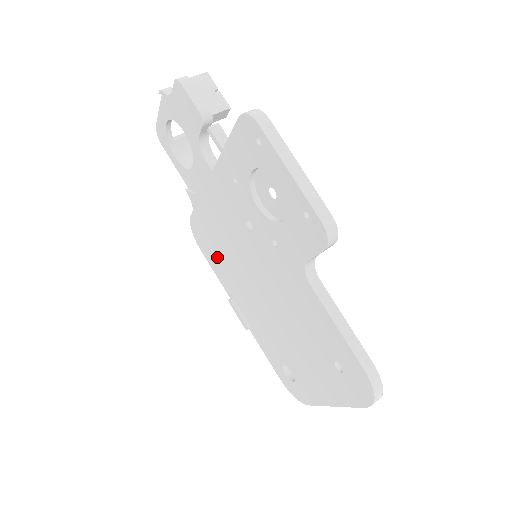
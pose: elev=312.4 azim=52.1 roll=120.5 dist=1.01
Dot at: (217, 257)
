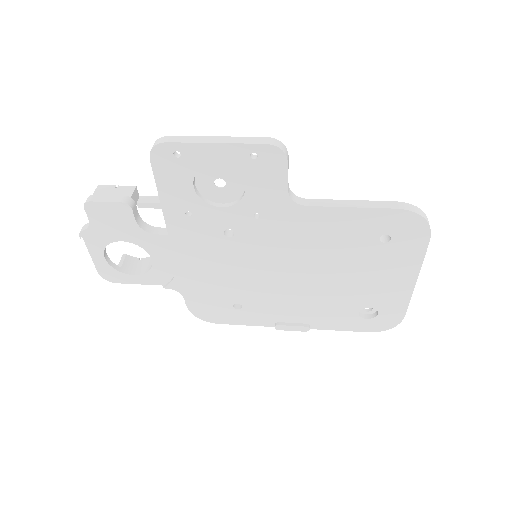
Dot at: (234, 307)
